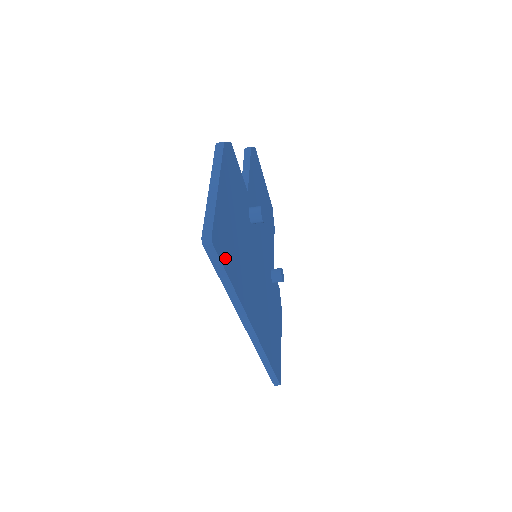
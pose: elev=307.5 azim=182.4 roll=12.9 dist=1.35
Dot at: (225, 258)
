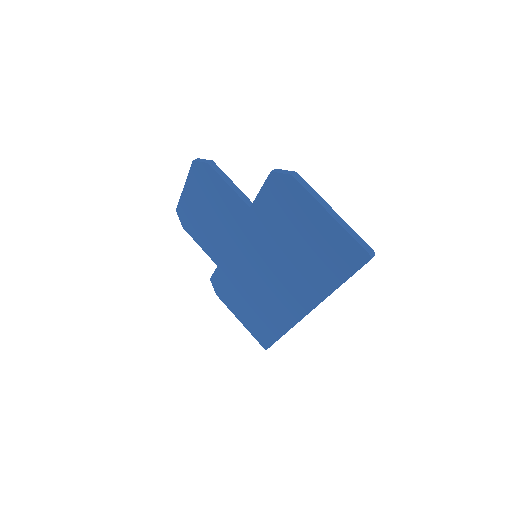
Dot at: occluded
